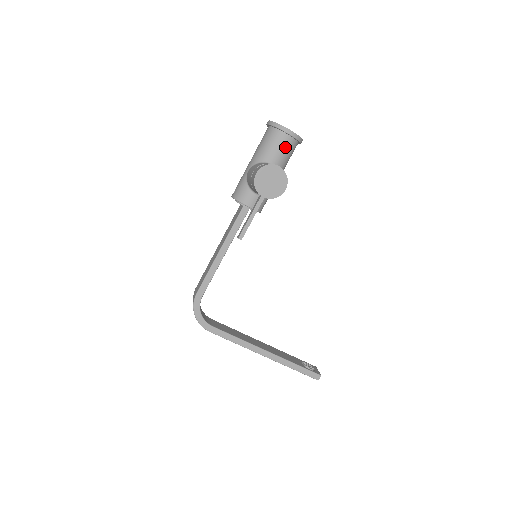
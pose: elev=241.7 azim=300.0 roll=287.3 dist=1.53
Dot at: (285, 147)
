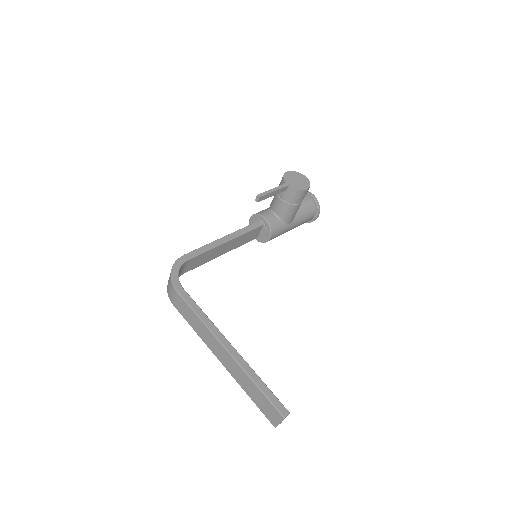
Dot at: (306, 203)
